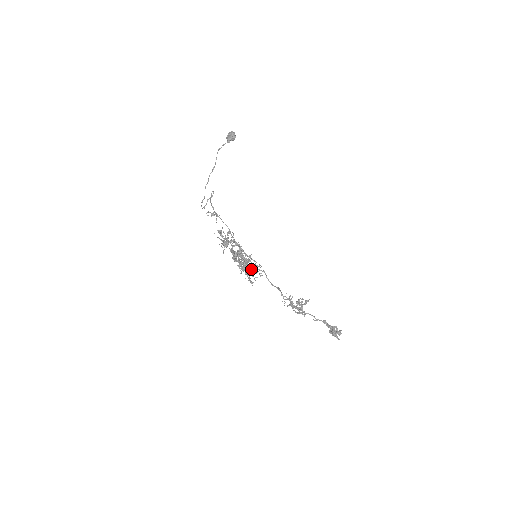
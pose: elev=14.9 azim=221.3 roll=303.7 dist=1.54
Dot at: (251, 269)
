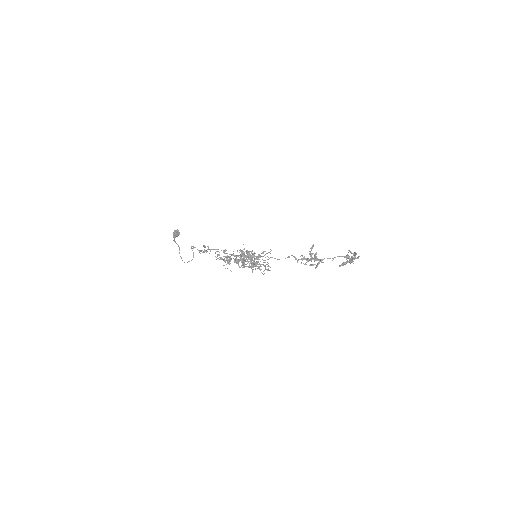
Dot at: (260, 265)
